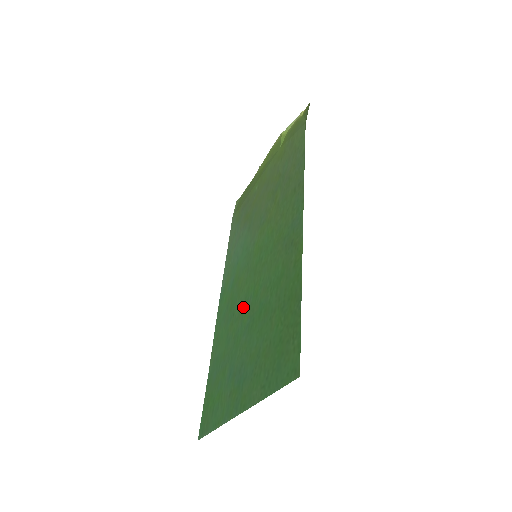
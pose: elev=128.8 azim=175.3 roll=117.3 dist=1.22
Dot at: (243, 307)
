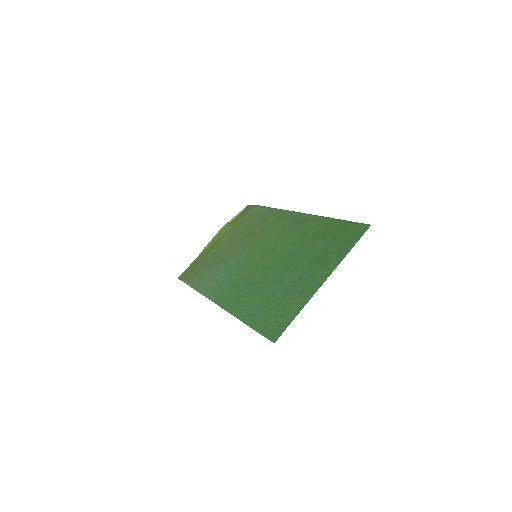
Dot at: (267, 272)
